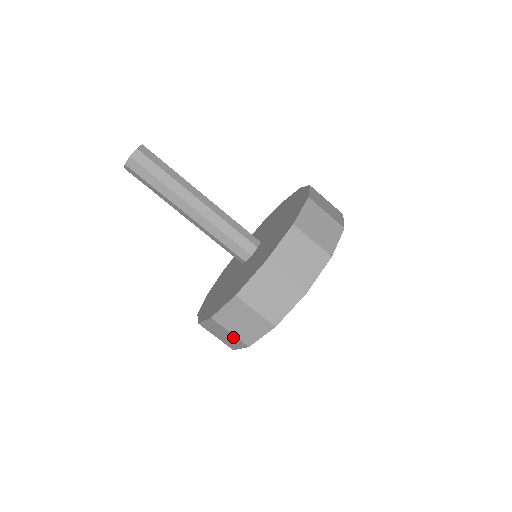
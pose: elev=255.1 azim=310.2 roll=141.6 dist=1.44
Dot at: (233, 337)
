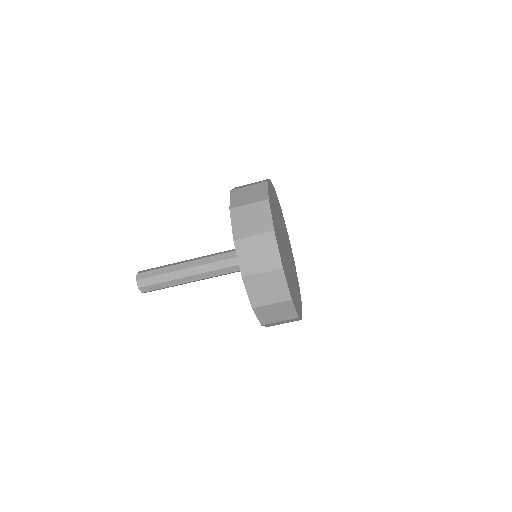
Dot at: occluded
